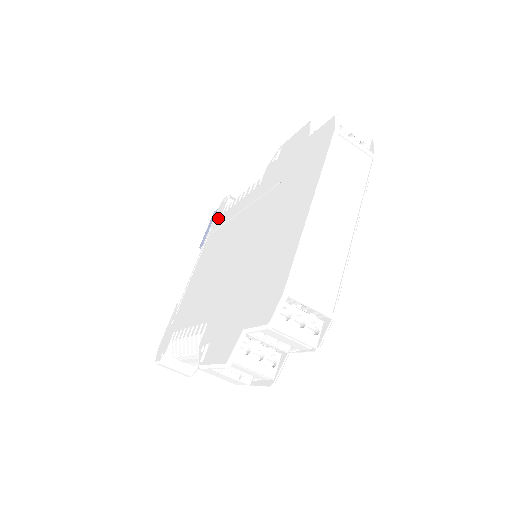
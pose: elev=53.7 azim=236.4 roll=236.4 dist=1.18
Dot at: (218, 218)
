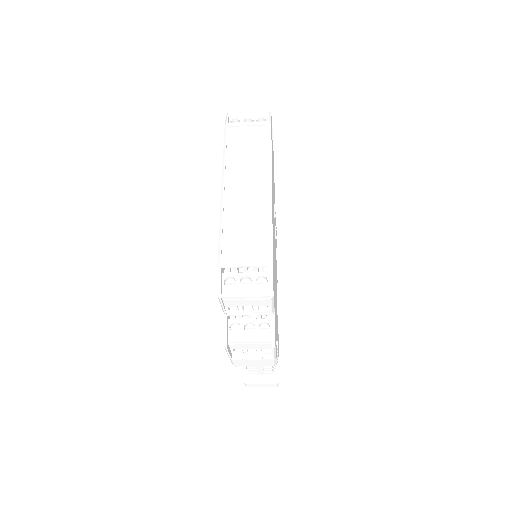
Dot at: occluded
